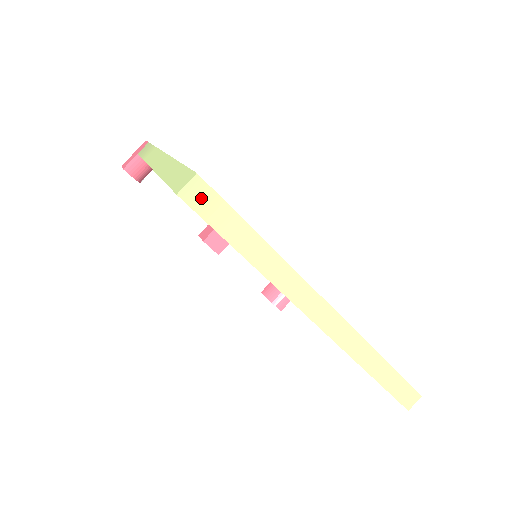
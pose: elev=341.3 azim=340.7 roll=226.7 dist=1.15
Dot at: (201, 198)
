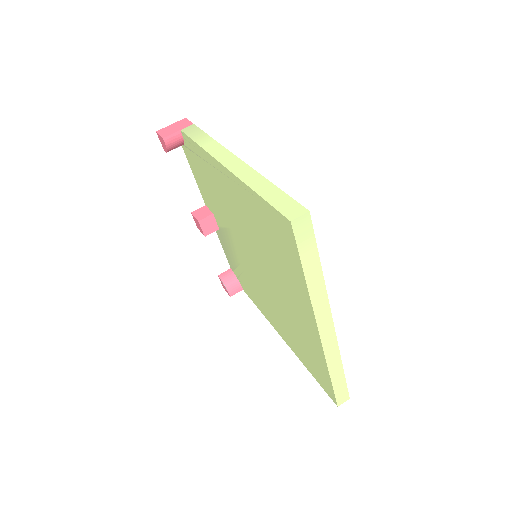
Dot at: (303, 229)
